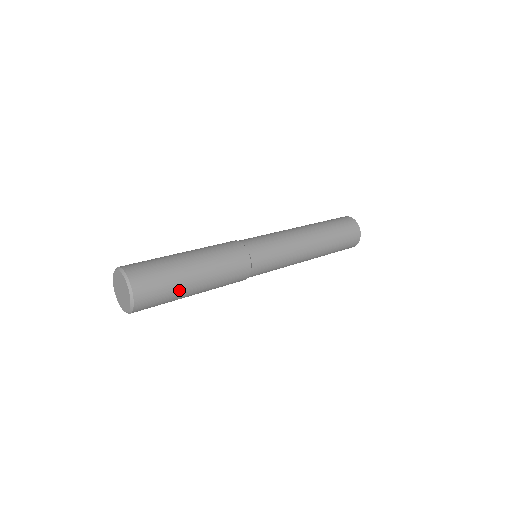
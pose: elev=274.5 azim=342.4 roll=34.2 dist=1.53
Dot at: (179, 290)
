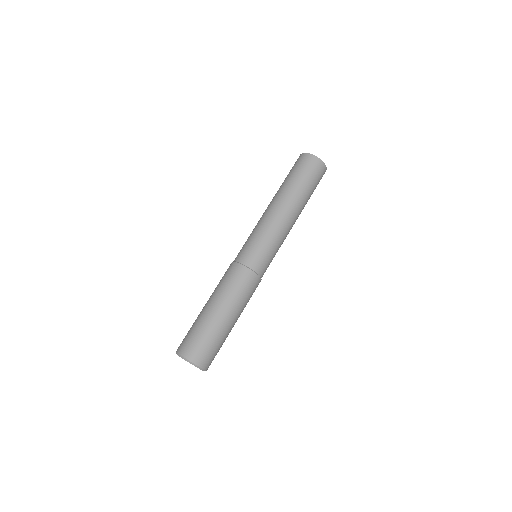
Dot at: (220, 333)
